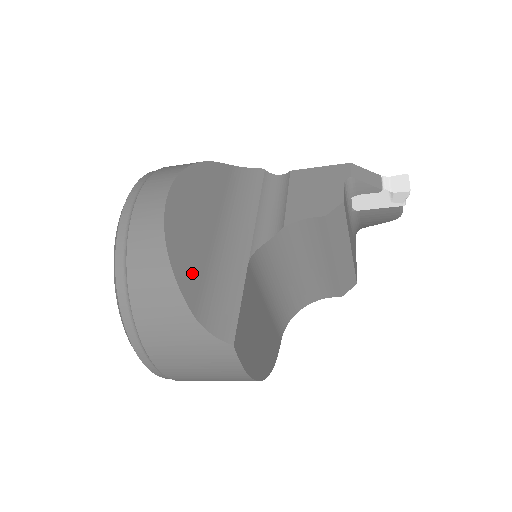
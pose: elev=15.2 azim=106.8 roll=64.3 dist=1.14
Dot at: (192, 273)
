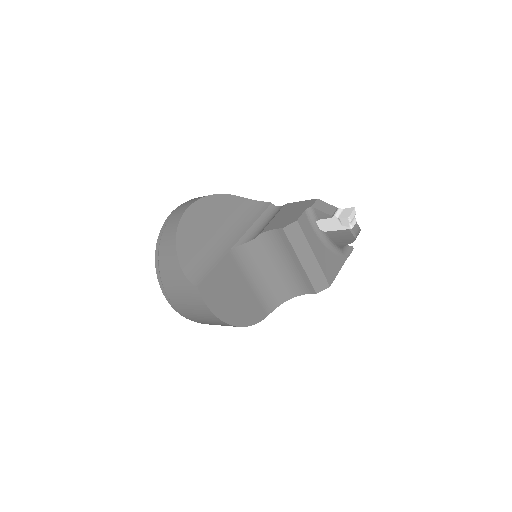
Dot at: (189, 248)
